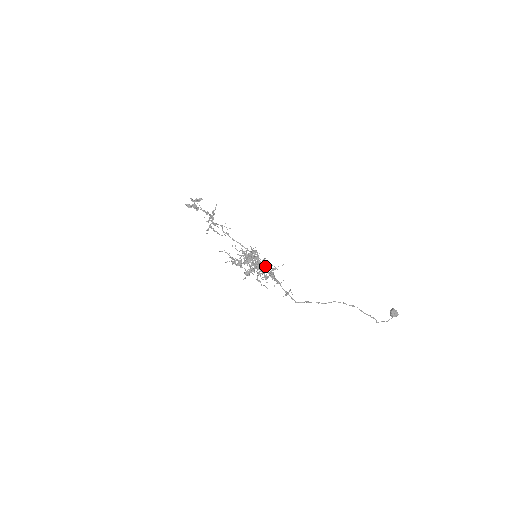
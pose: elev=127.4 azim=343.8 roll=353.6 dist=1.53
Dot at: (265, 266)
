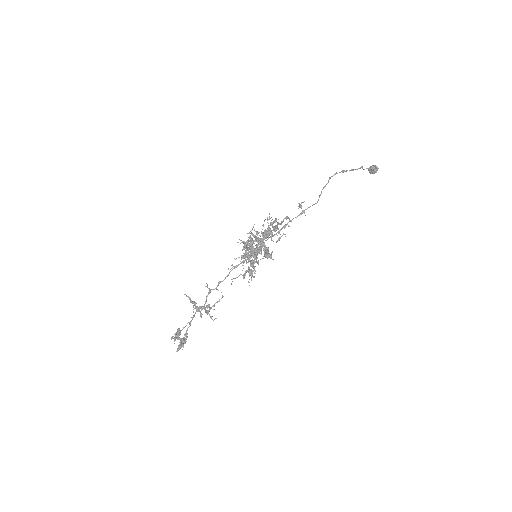
Dot at: (265, 233)
